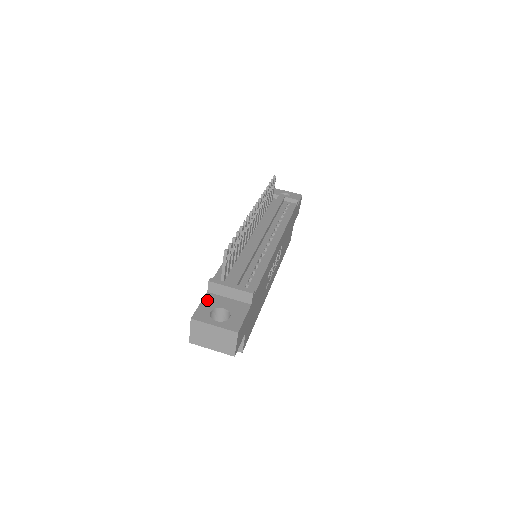
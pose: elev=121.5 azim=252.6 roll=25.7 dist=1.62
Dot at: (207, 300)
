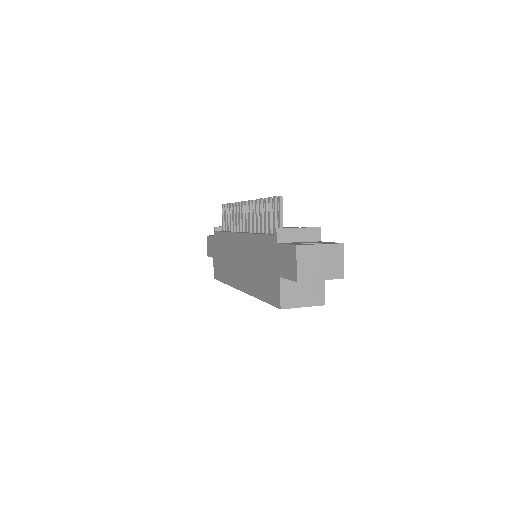
Dot at: (286, 243)
